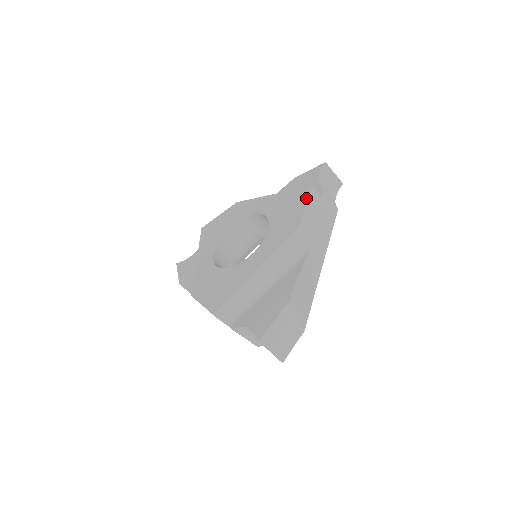
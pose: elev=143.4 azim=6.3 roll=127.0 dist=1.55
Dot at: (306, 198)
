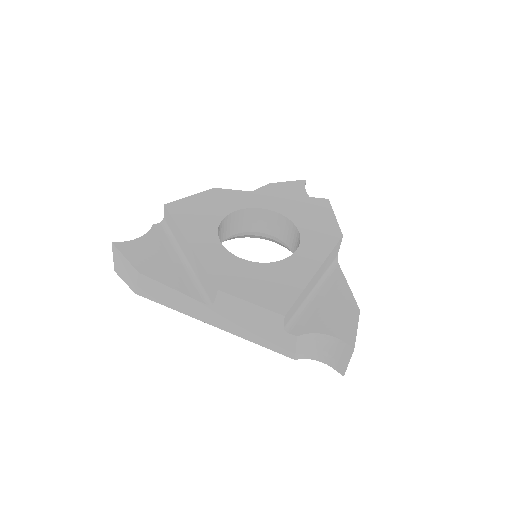
Dot at: (331, 209)
